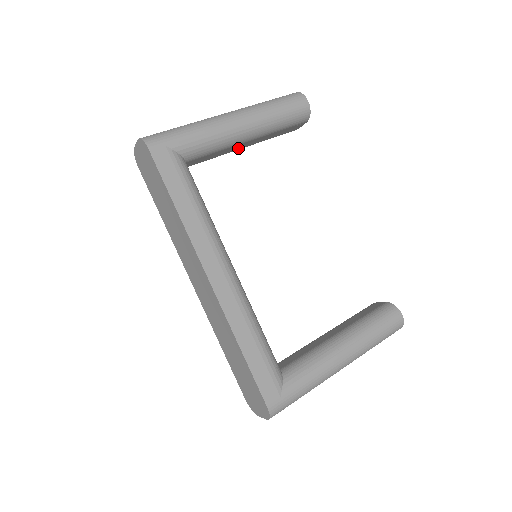
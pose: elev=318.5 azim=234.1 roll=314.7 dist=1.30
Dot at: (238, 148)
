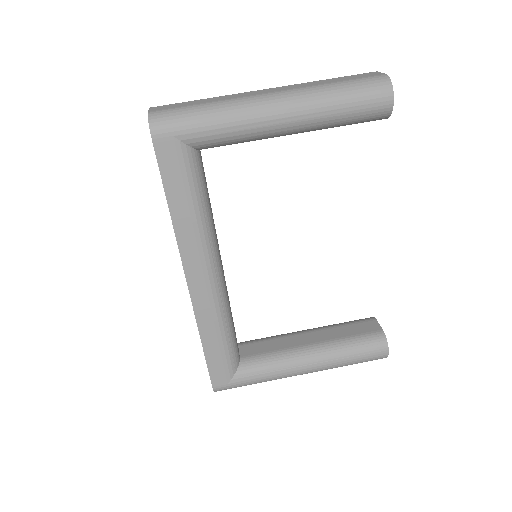
Dot at: occluded
